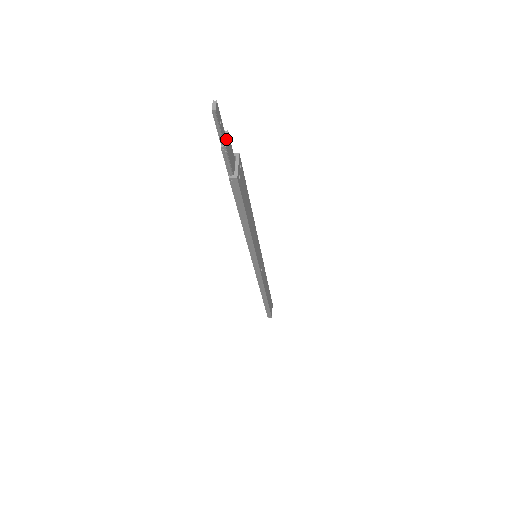
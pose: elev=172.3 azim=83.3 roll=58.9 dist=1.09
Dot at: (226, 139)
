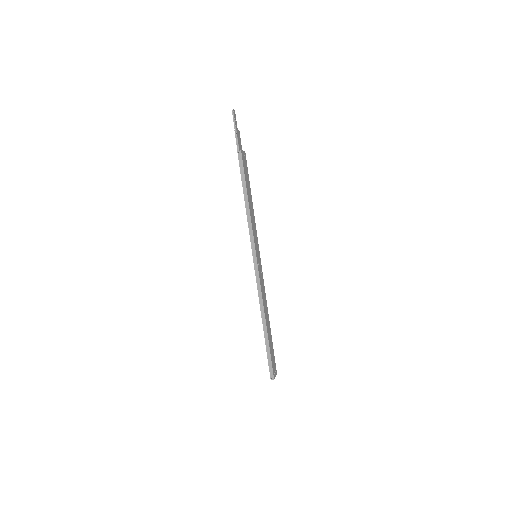
Dot at: (238, 130)
